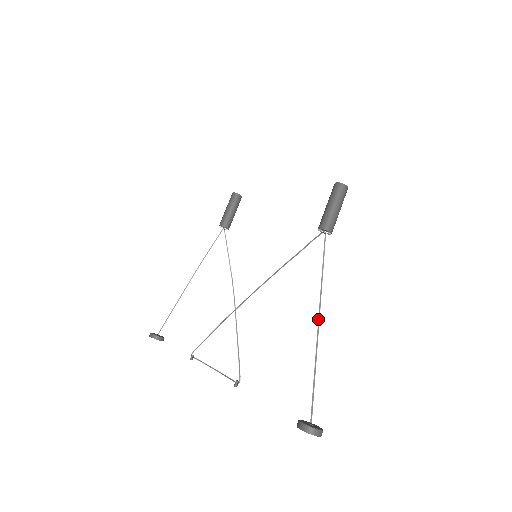
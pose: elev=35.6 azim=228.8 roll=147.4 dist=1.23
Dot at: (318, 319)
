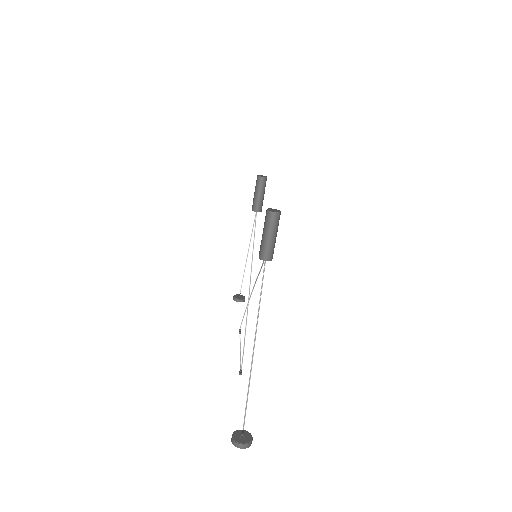
Dot at: (253, 348)
